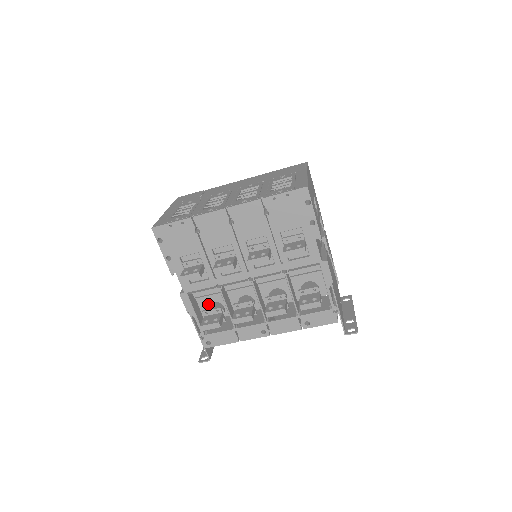
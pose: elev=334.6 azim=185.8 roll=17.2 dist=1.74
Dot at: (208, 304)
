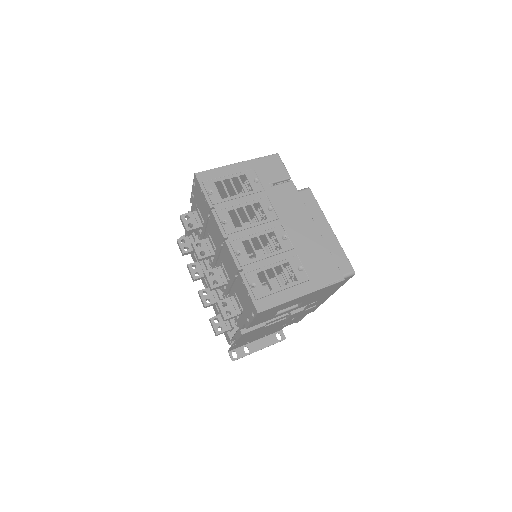
Dot at: occluded
